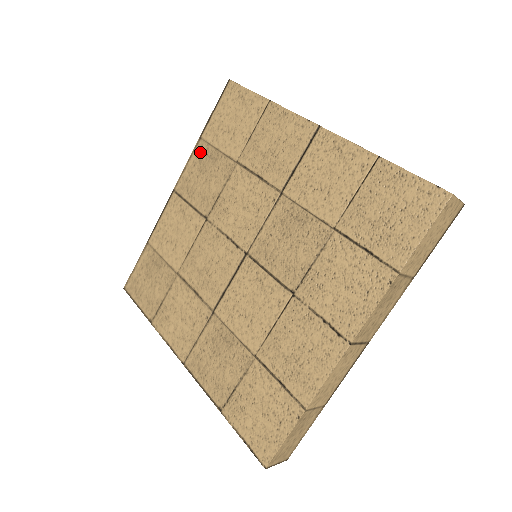
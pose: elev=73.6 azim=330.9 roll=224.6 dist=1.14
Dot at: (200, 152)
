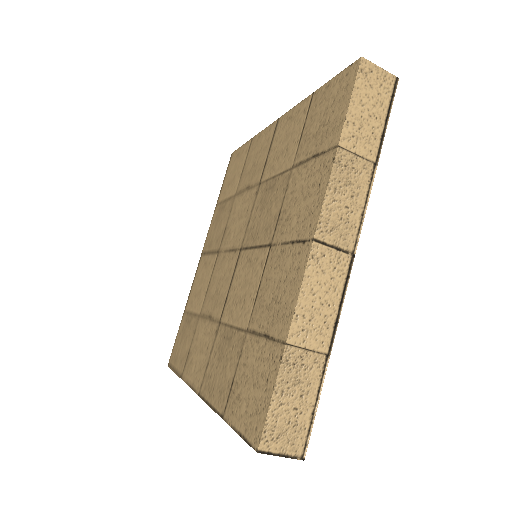
Dot at: (216, 212)
